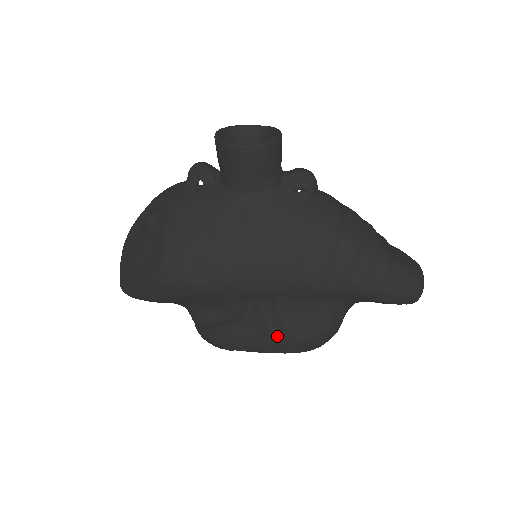
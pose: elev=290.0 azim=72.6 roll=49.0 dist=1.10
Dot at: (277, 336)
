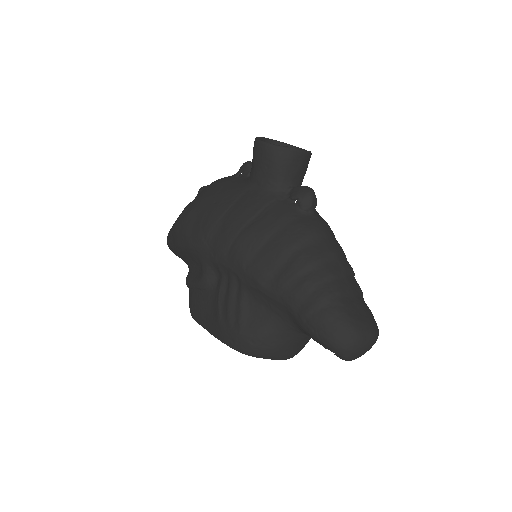
Dot at: (221, 318)
